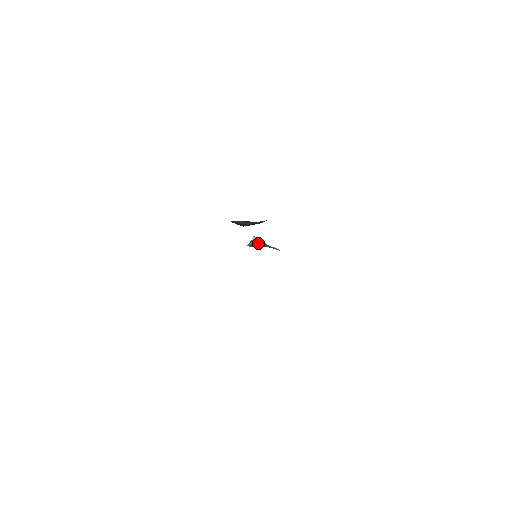
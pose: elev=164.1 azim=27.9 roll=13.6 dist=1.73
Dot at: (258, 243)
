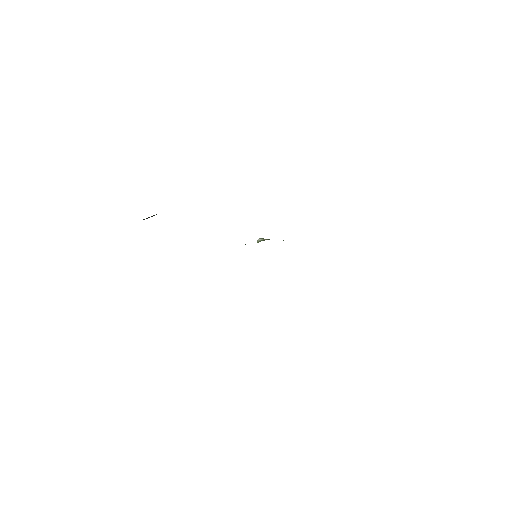
Dot at: (258, 242)
